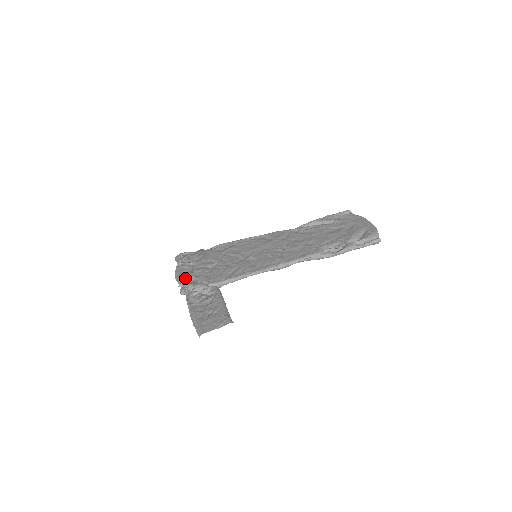
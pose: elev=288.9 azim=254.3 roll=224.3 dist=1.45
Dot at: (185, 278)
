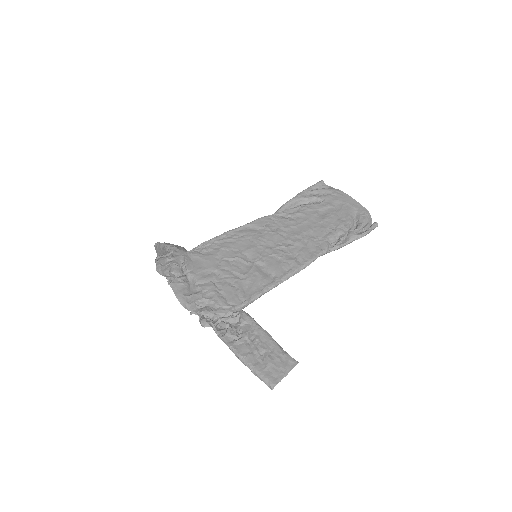
Dot at: (196, 303)
